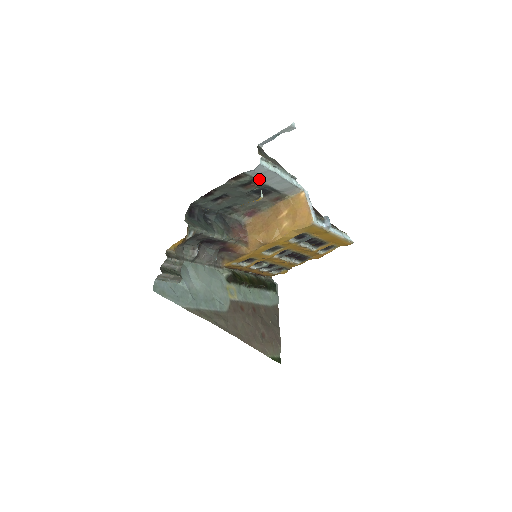
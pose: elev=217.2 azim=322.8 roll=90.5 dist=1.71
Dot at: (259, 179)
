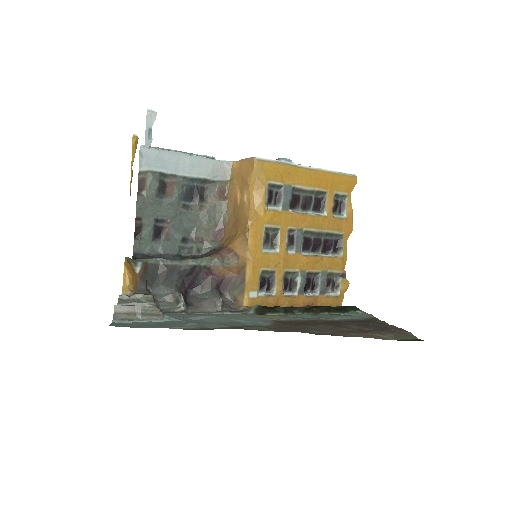
Dot at: (166, 171)
